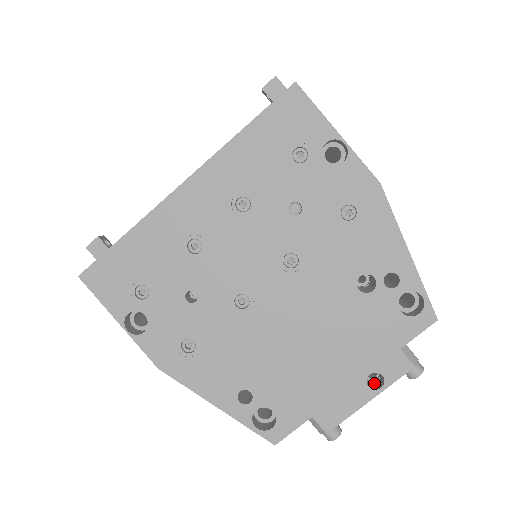
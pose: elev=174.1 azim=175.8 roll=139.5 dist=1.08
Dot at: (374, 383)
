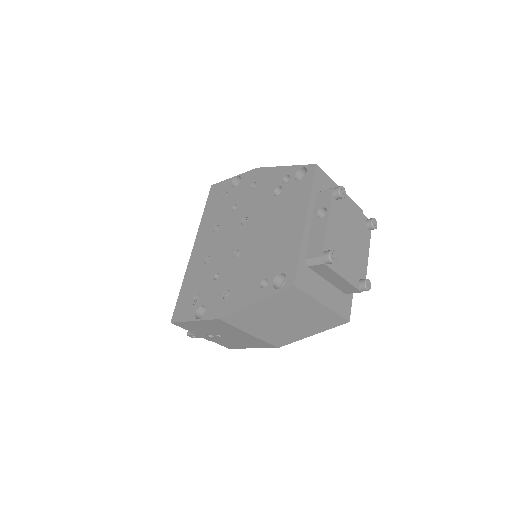
Dot at: occluded
